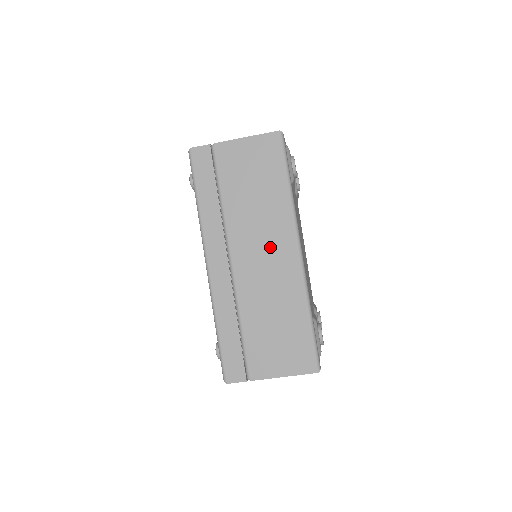
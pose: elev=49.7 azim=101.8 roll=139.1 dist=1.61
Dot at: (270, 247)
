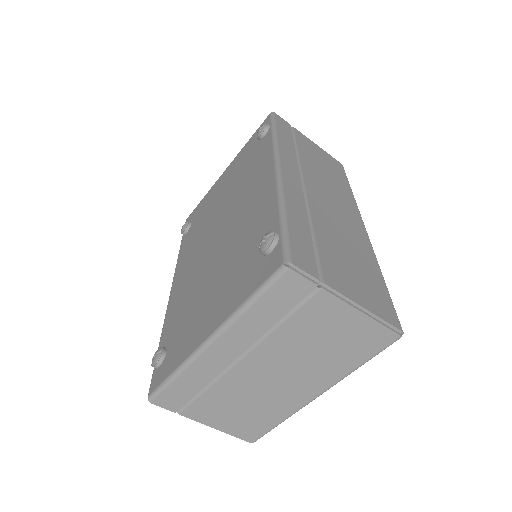
Dot at: (340, 205)
